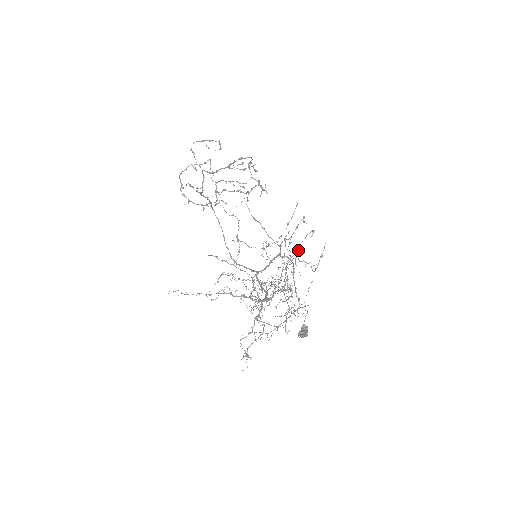
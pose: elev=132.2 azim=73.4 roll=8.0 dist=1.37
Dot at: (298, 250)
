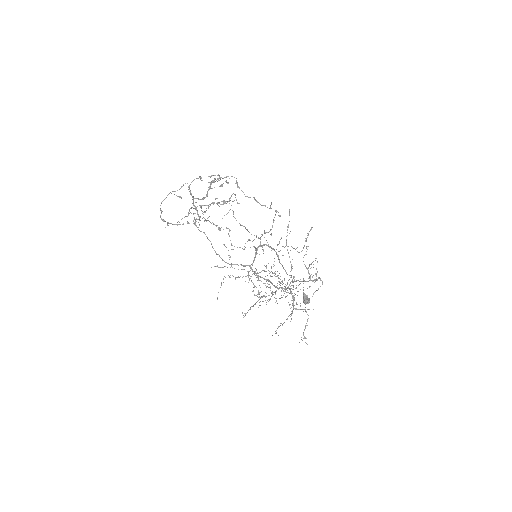
Dot at: (307, 246)
